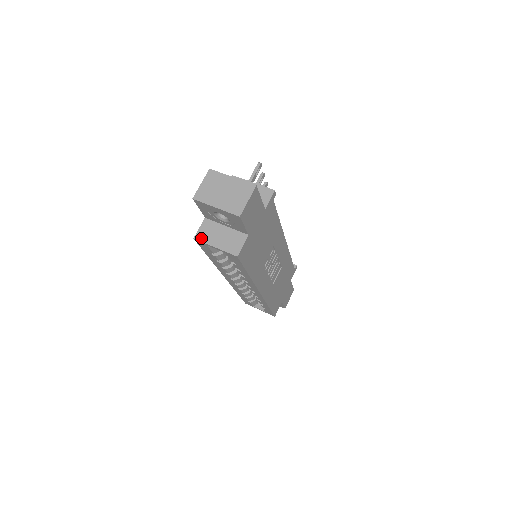
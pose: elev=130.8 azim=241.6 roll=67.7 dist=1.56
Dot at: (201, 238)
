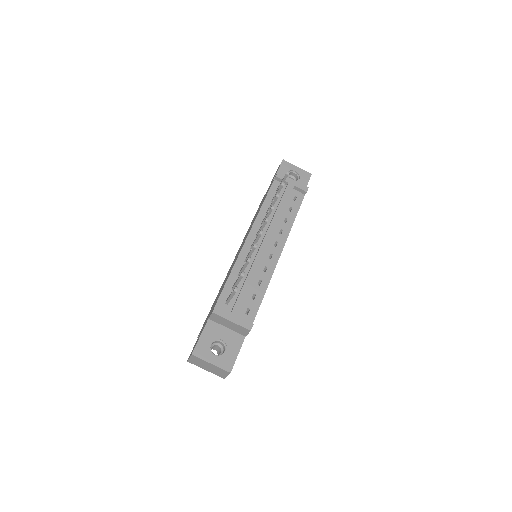
Dot at: occluded
